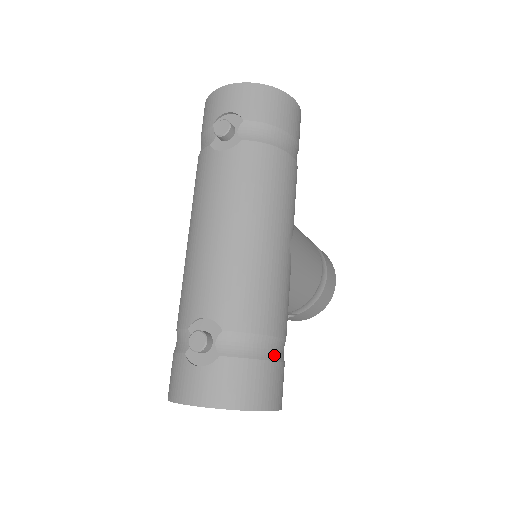
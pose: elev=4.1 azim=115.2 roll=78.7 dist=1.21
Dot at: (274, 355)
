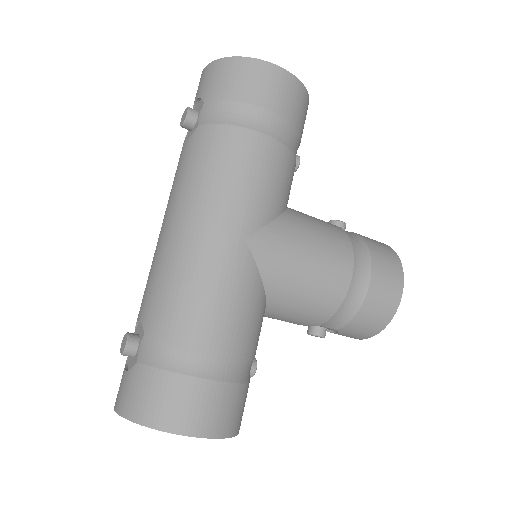
Dot at: (200, 370)
